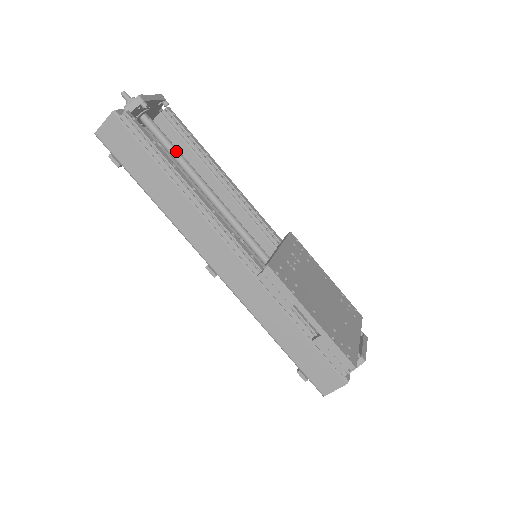
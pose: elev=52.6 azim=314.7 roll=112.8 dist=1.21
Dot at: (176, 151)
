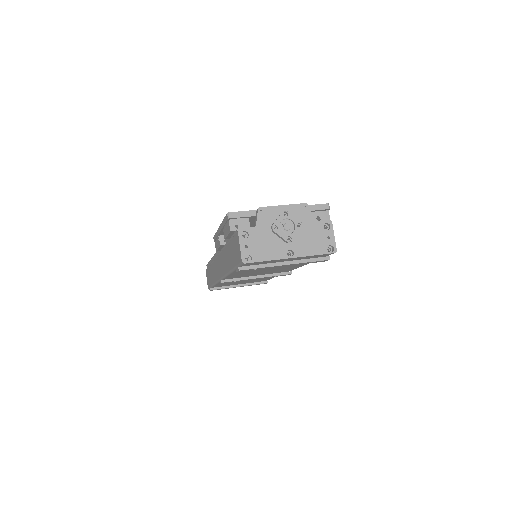
Dot at: occluded
